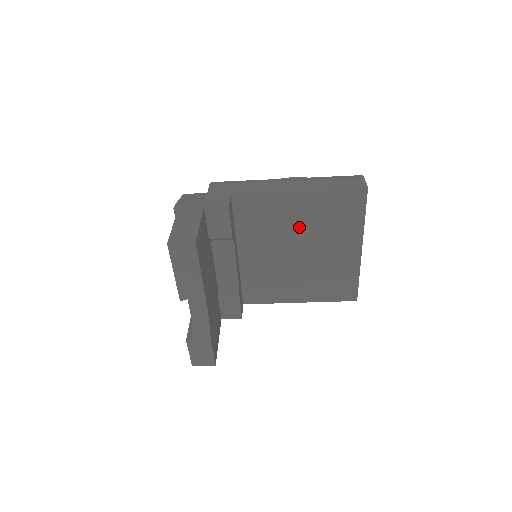
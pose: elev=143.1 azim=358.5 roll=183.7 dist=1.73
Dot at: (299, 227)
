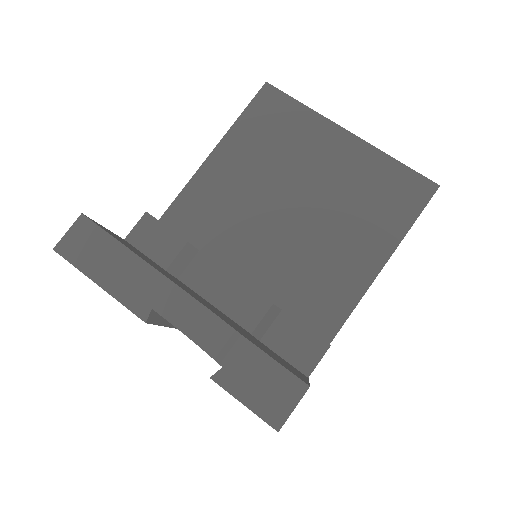
Dot at: (259, 180)
